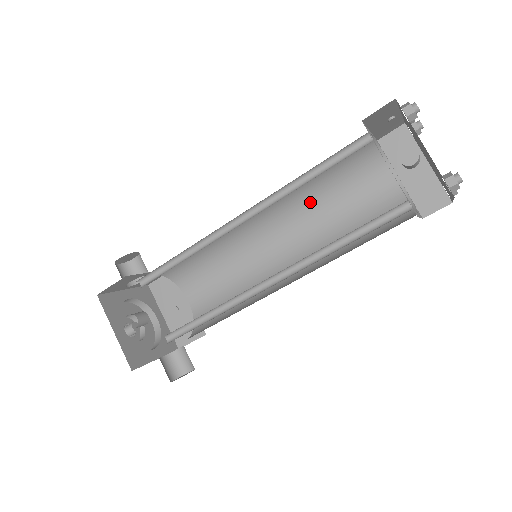
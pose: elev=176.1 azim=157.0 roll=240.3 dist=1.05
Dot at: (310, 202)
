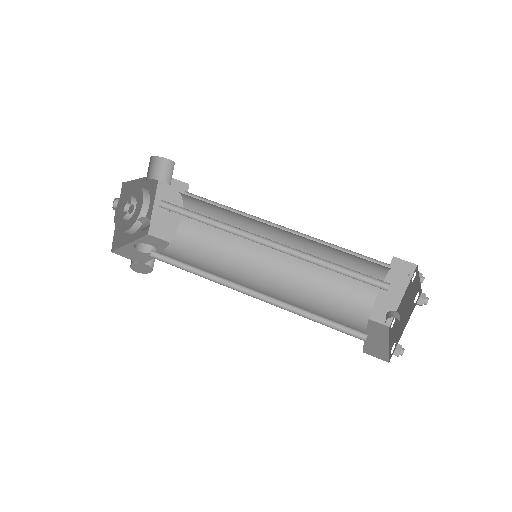
Dot at: (319, 249)
